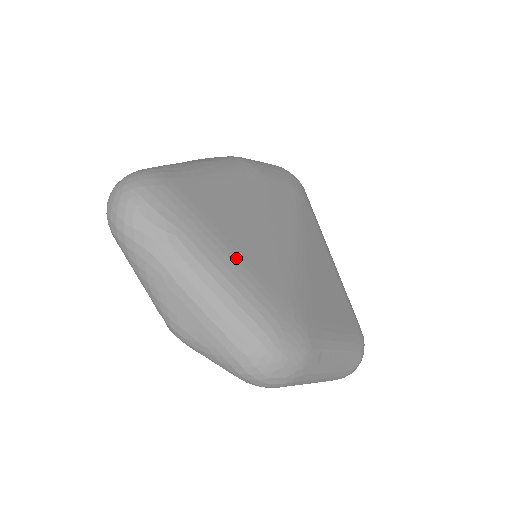
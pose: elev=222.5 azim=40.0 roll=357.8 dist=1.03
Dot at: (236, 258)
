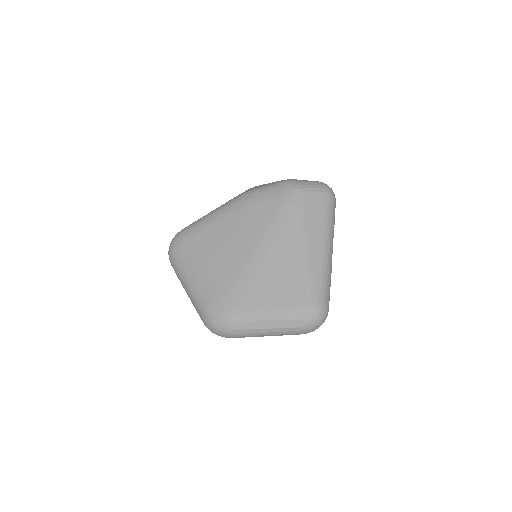
Dot at: (201, 275)
